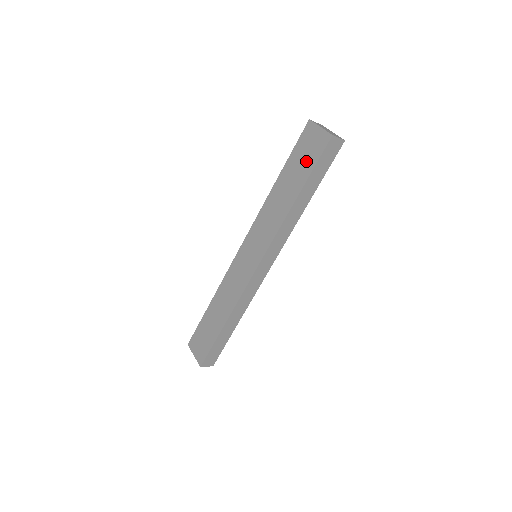
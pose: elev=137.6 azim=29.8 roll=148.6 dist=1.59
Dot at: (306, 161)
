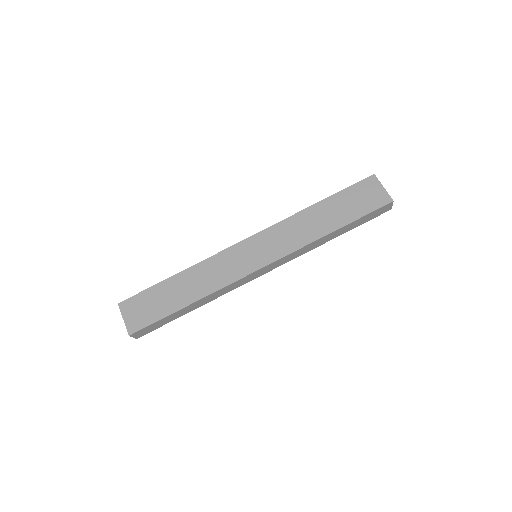
Dot at: (358, 206)
